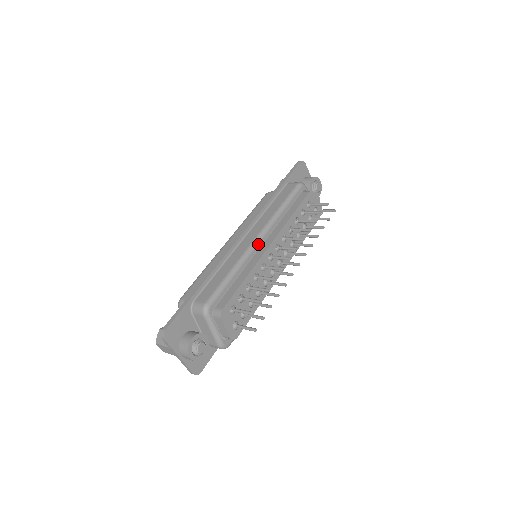
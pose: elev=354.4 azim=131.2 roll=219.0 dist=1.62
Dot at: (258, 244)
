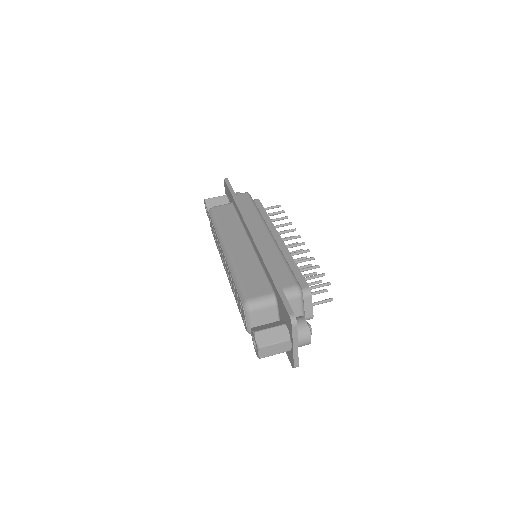
Dot at: (273, 237)
